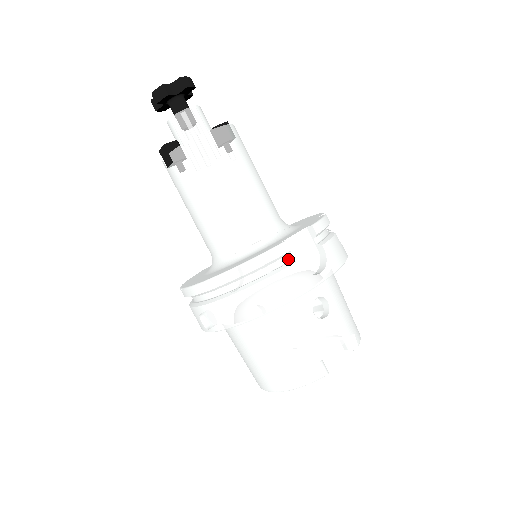
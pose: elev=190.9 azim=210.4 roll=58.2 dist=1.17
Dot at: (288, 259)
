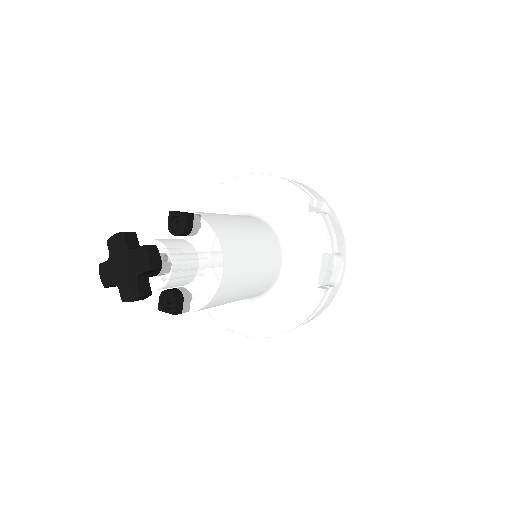
Dot at: occluded
